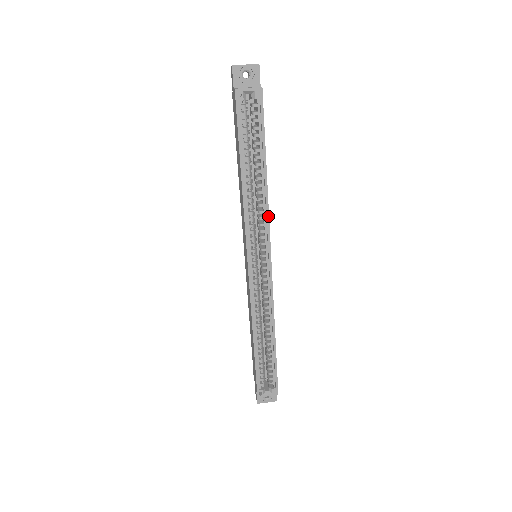
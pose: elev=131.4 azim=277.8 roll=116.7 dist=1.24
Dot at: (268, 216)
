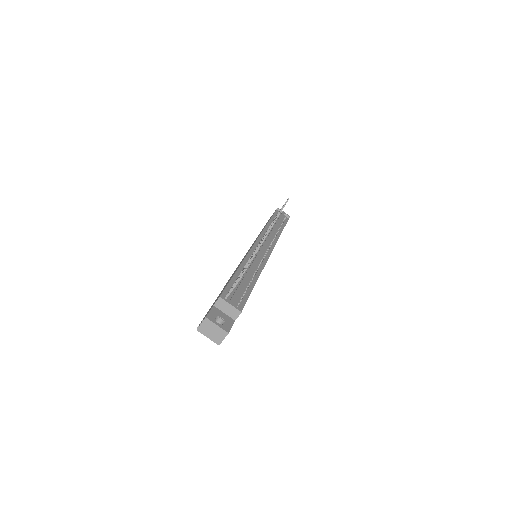
Dot at: occluded
